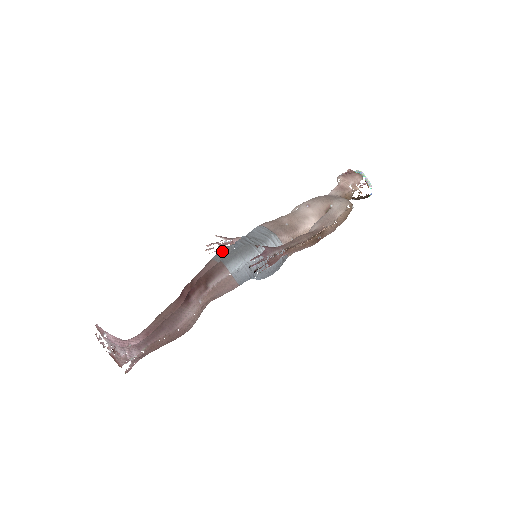
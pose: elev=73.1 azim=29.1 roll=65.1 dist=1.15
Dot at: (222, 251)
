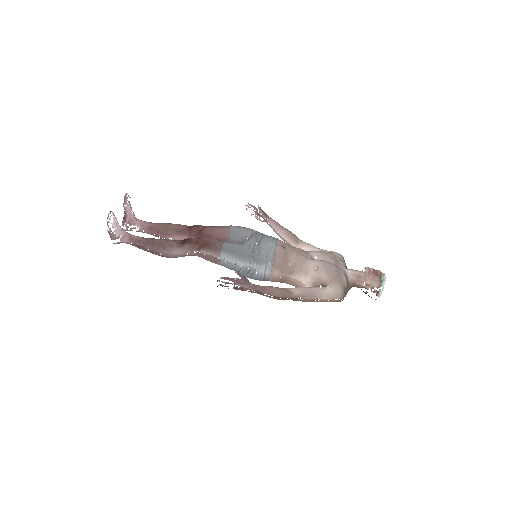
Dot at: (240, 230)
